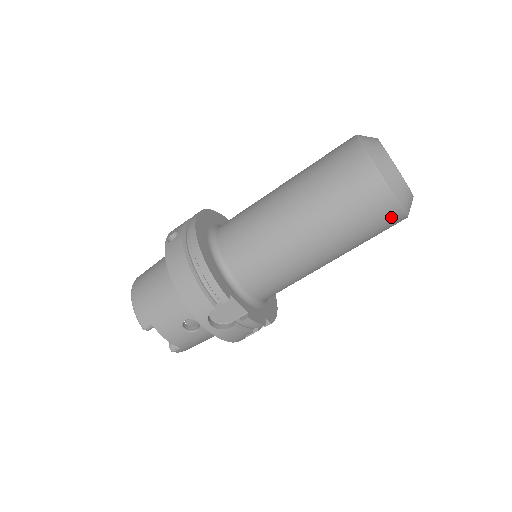
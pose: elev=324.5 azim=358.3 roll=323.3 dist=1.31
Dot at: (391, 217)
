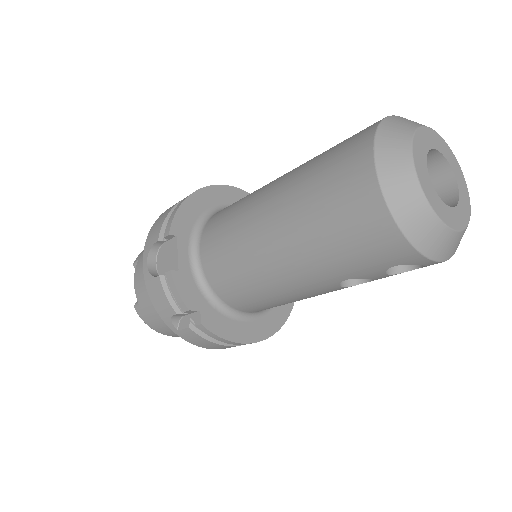
Dot at: (366, 206)
